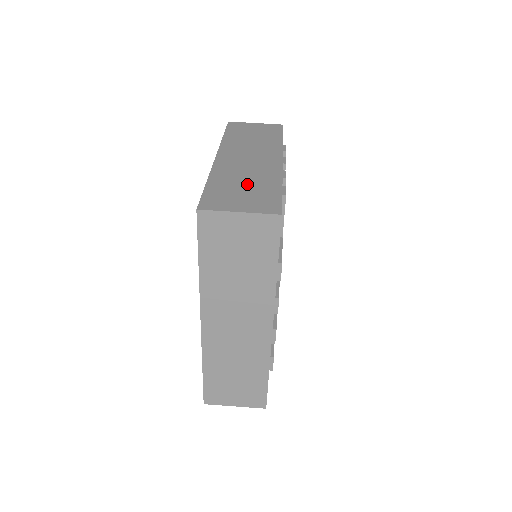
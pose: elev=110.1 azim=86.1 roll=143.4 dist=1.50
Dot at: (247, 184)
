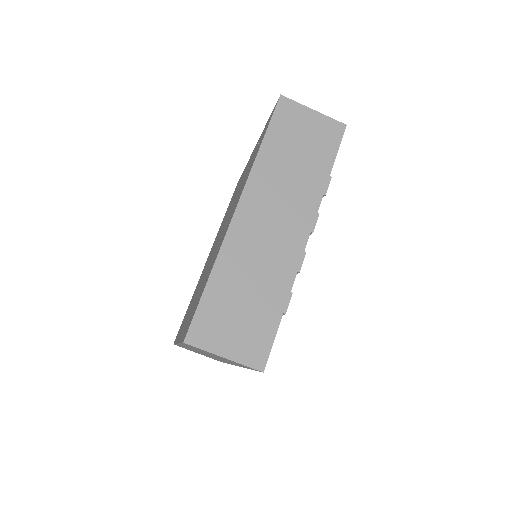
Dot at: (250, 296)
